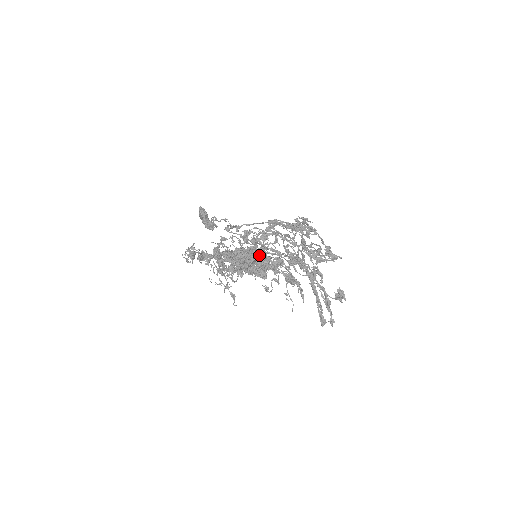
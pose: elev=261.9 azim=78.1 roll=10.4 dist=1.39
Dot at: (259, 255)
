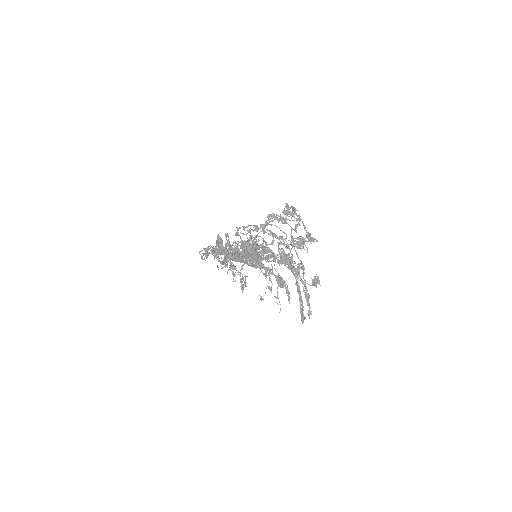
Dot at: (258, 249)
